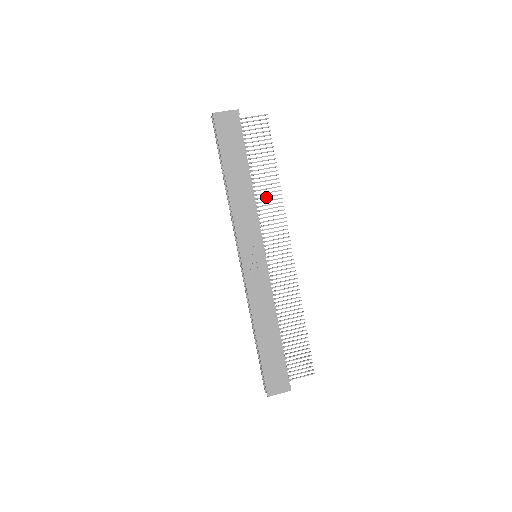
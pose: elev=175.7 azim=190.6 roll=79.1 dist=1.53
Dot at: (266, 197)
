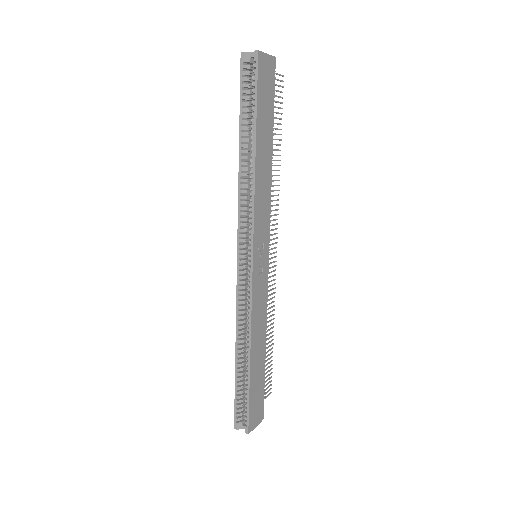
Dot at: occluded
